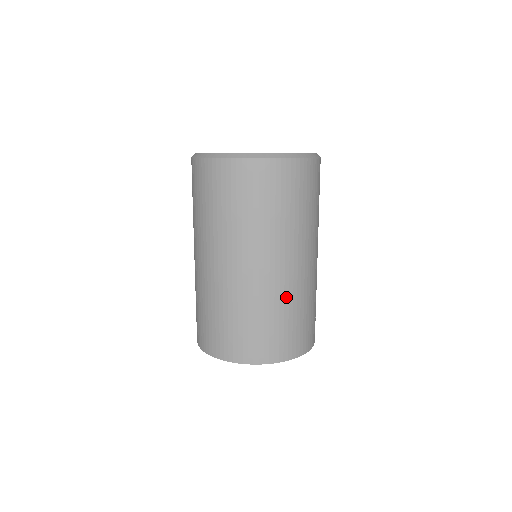
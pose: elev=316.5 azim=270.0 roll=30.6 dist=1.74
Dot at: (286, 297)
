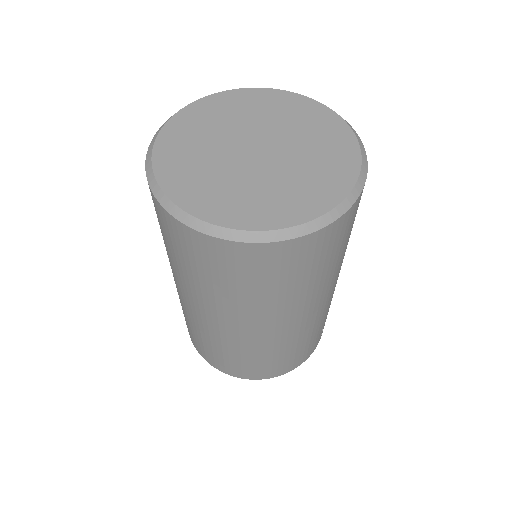
Dot at: (276, 346)
